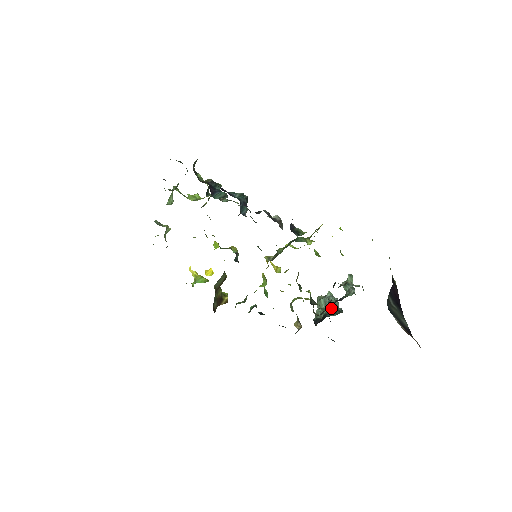
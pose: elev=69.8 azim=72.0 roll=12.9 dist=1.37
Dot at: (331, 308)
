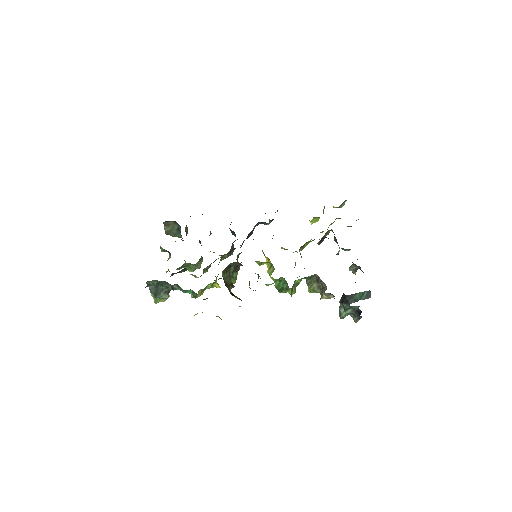
Dot at: occluded
